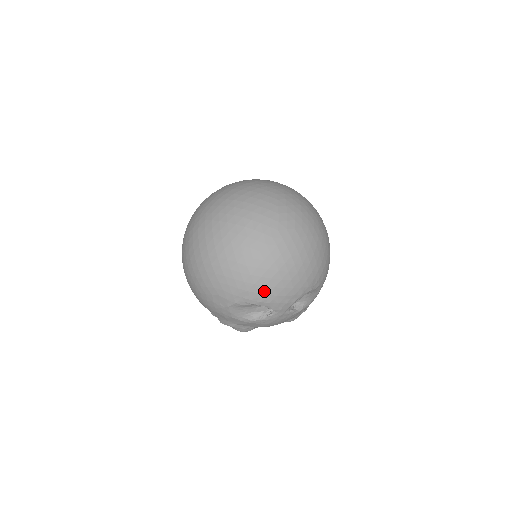
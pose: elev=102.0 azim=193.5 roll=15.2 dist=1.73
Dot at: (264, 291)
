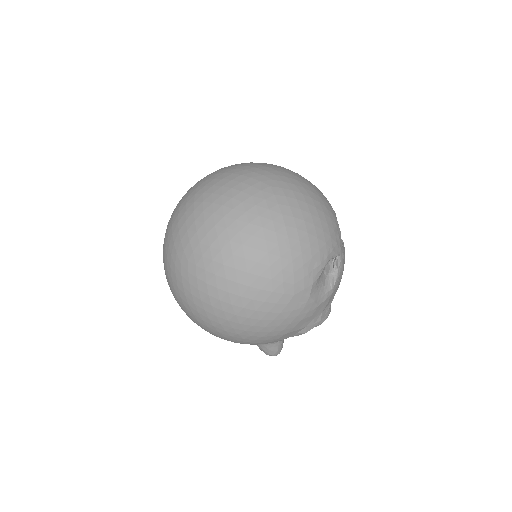
Dot at: (321, 243)
